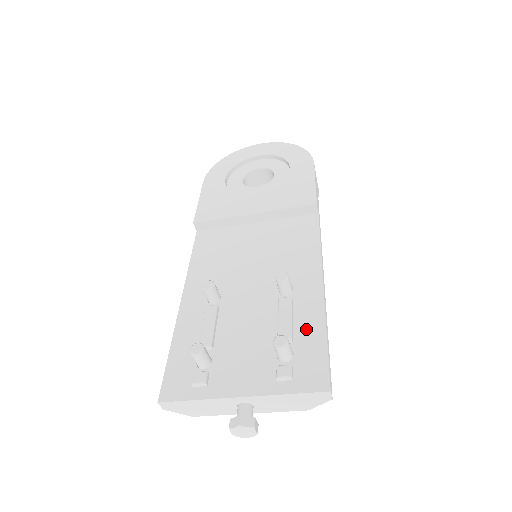
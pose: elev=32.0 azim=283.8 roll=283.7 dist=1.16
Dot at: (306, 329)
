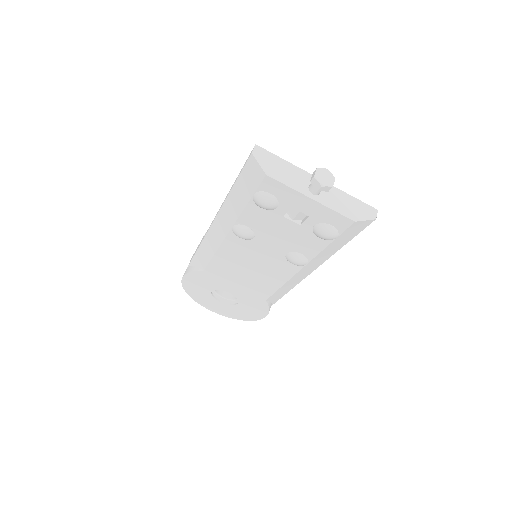
Dot at: occluded
